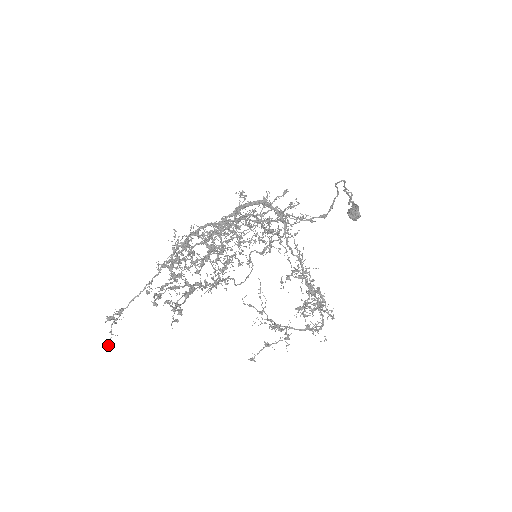
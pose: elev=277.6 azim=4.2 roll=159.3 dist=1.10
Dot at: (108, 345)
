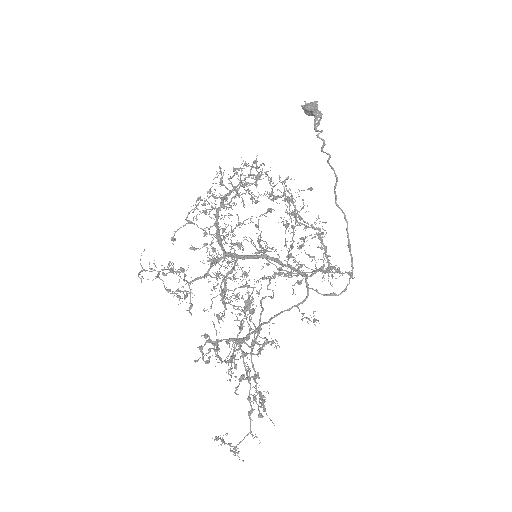
Dot at: occluded
